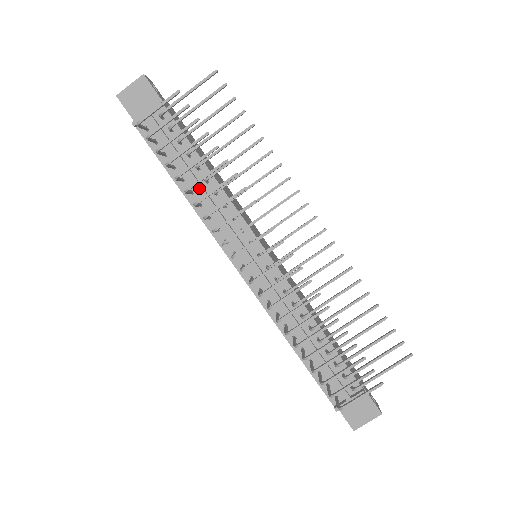
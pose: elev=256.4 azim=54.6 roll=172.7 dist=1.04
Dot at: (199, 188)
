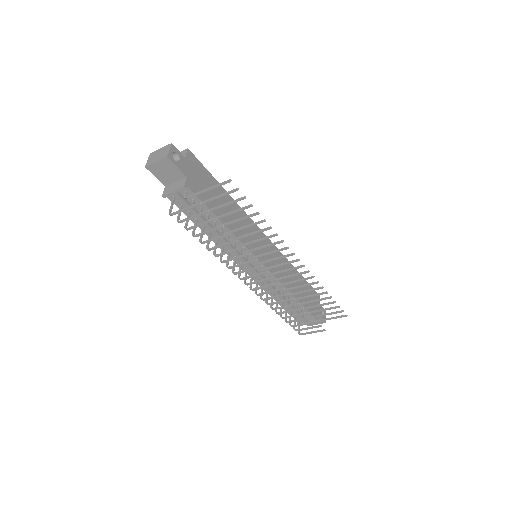
Dot at: (216, 234)
